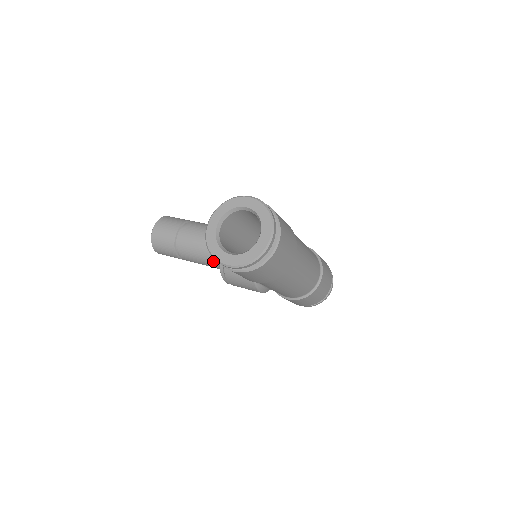
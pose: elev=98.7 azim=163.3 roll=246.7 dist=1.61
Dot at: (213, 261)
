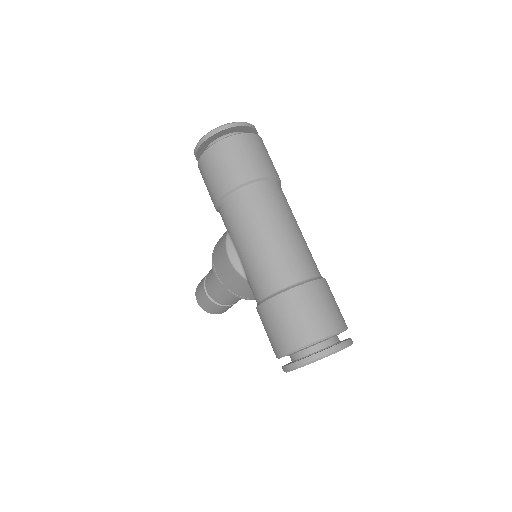
Dot at: occluded
